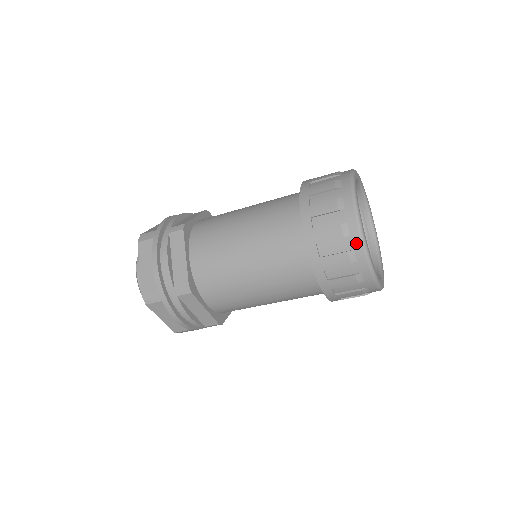
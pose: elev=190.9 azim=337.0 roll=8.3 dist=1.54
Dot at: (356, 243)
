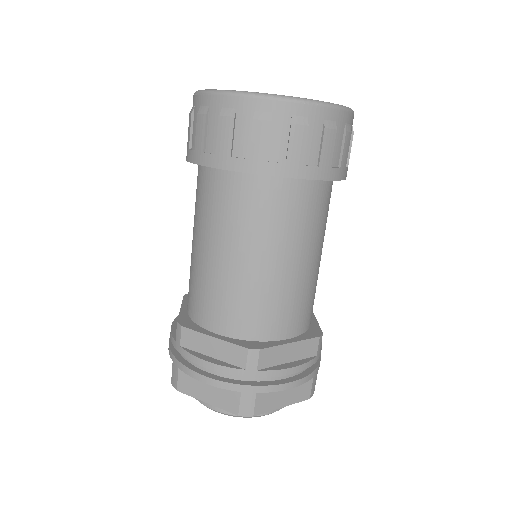
Dot at: (198, 101)
